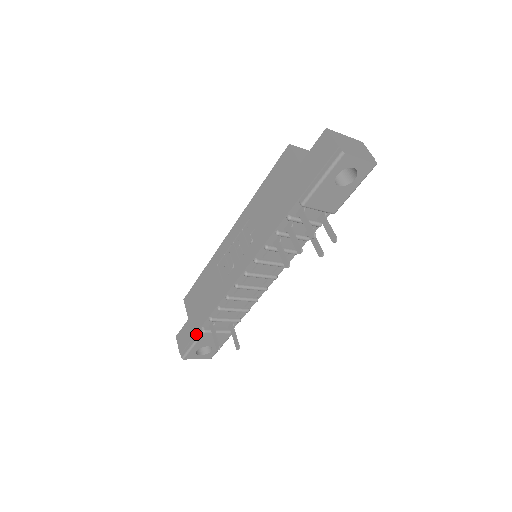
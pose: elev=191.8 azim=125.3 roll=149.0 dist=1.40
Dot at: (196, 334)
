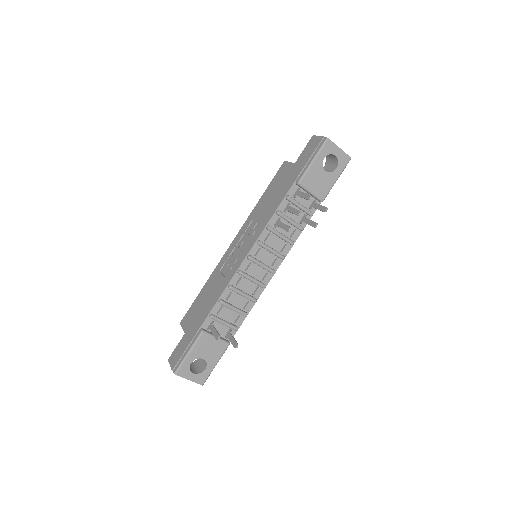
Dot at: (193, 338)
